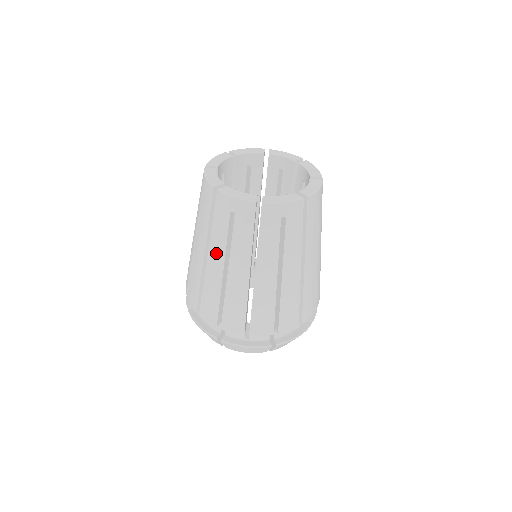
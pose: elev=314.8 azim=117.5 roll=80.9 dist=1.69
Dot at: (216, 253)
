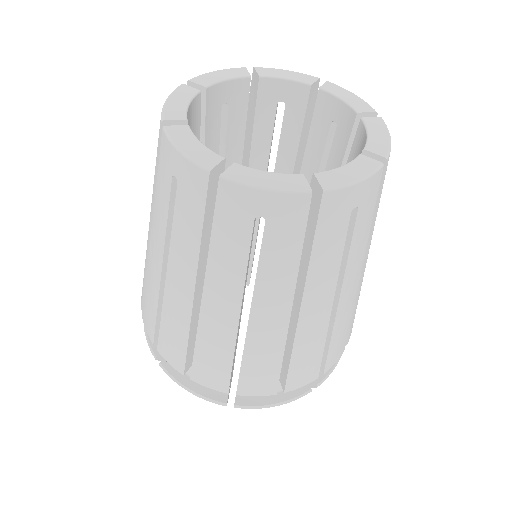
Dot at: (156, 238)
